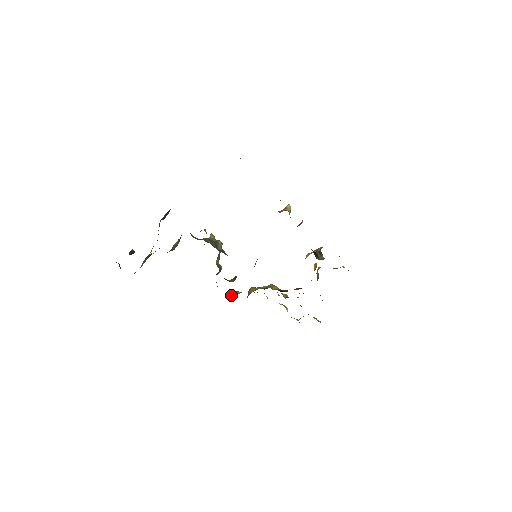
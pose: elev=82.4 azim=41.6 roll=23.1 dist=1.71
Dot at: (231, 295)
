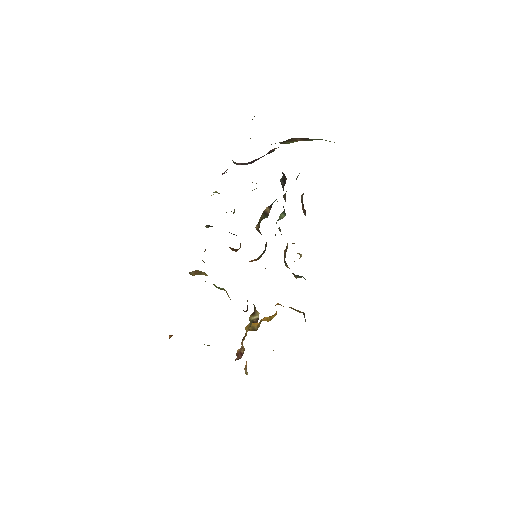
Dot at: occluded
